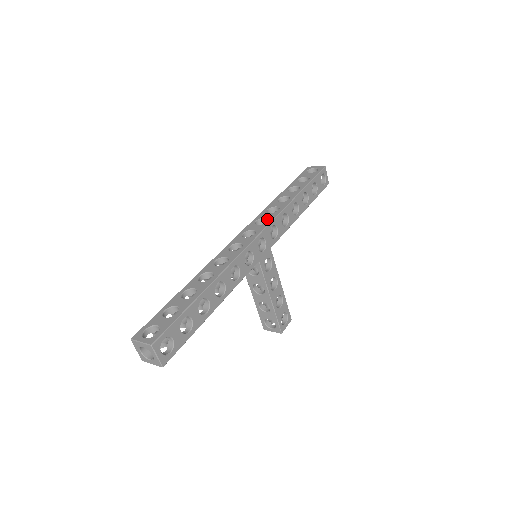
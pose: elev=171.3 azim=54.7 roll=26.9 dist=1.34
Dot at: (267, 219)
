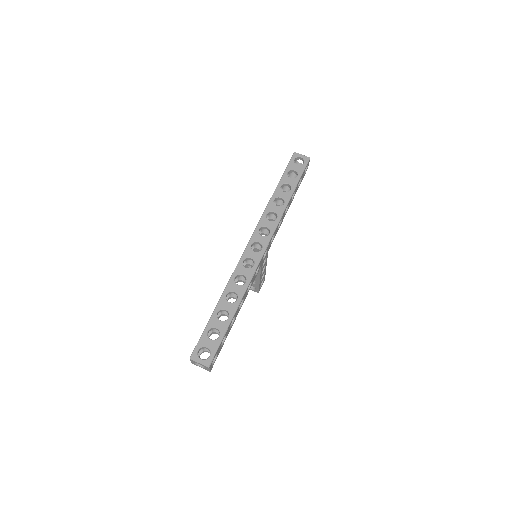
Dot at: (269, 229)
